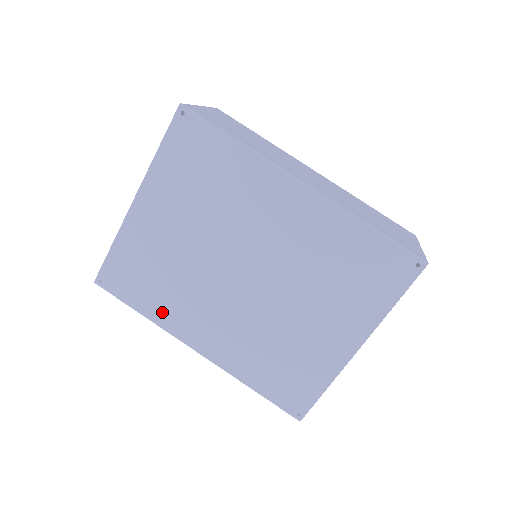
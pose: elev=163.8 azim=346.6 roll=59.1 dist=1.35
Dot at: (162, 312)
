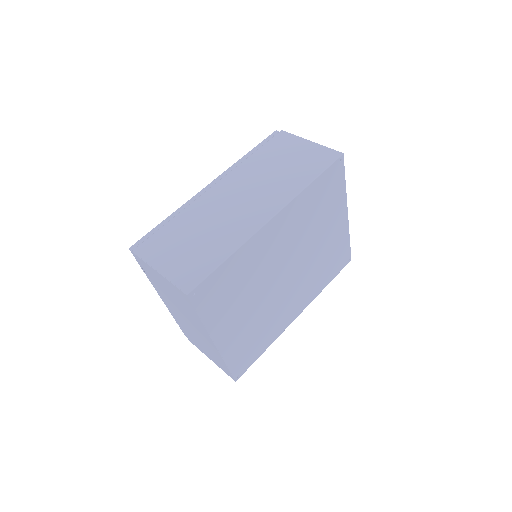
Dot at: (272, 335)
